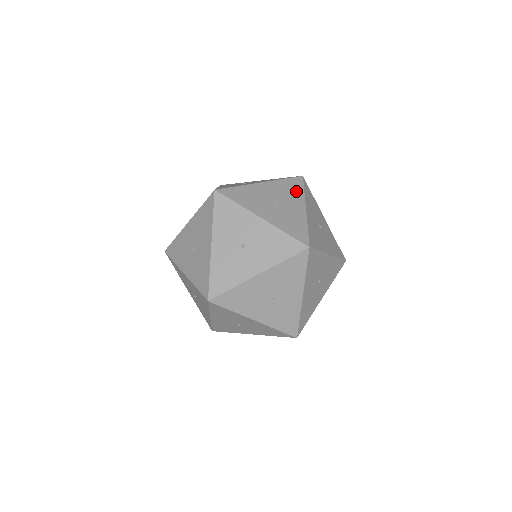
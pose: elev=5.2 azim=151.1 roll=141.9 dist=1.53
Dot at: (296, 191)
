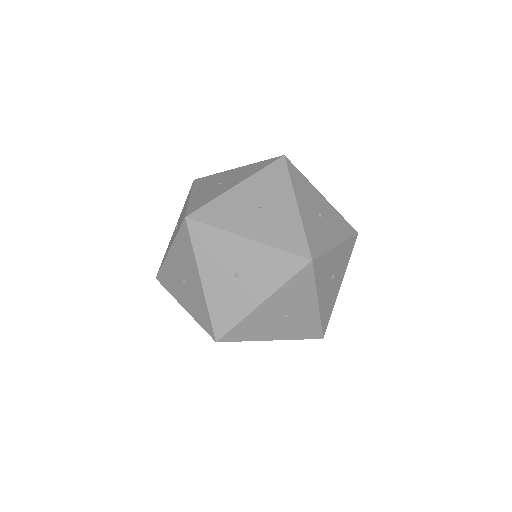
Dot at: (343, 231)
